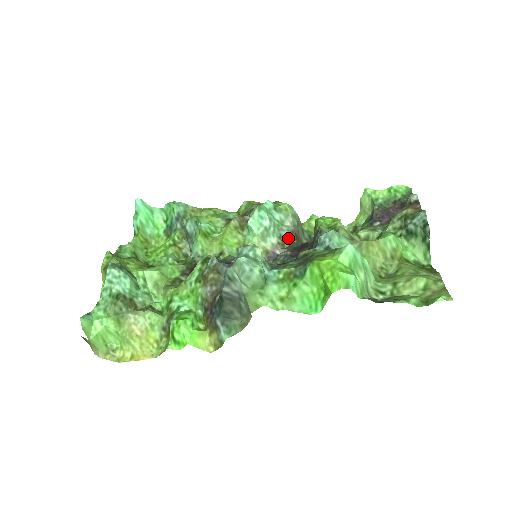
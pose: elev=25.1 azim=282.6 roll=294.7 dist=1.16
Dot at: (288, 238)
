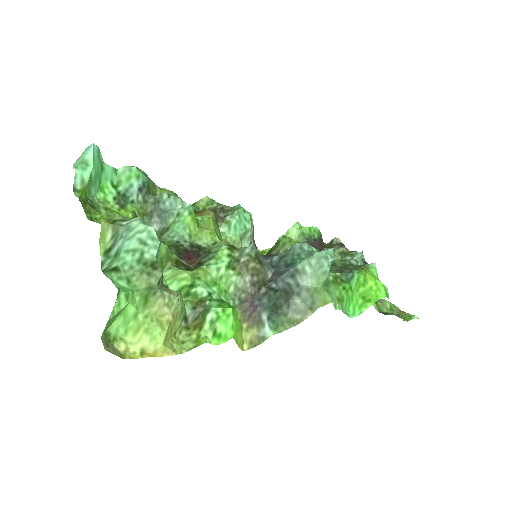
Dot at: occluded
